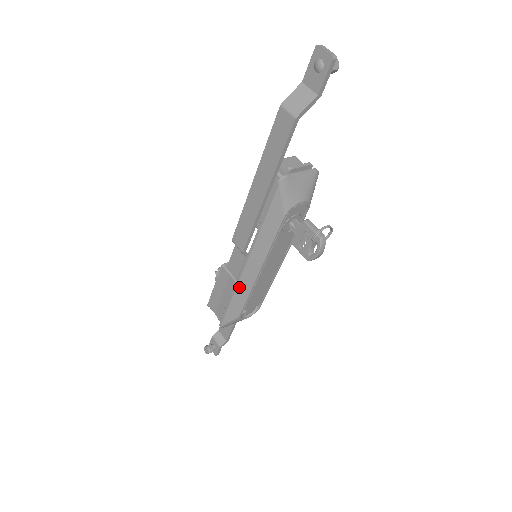
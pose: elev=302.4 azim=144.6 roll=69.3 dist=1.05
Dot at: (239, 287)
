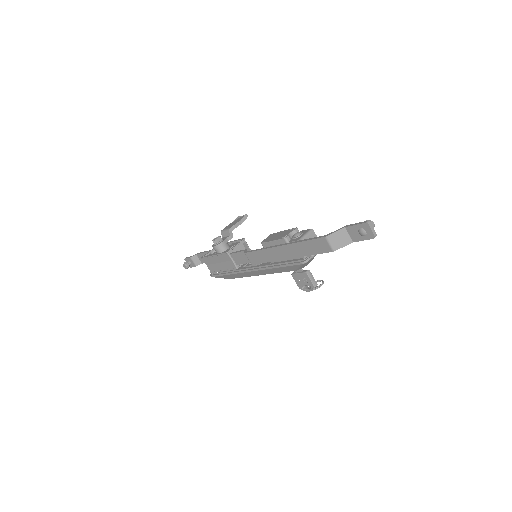
Dot at: (239, 274)
